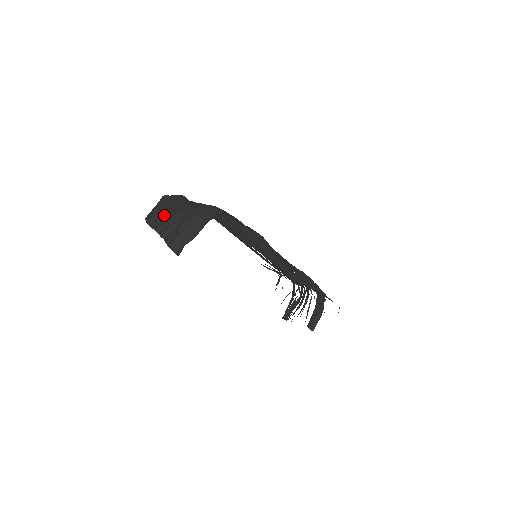
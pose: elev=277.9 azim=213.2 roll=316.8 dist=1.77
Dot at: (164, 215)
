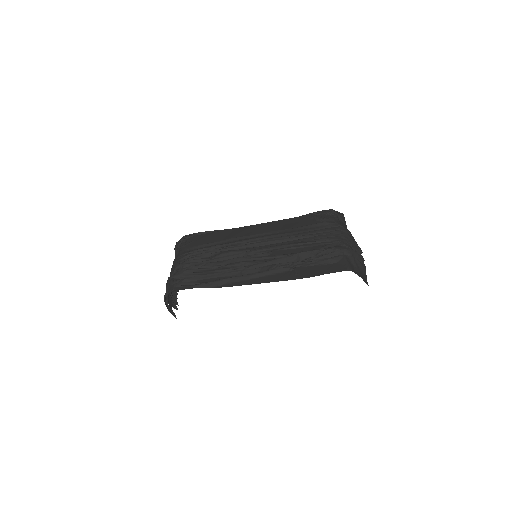
Dot at: occluded
